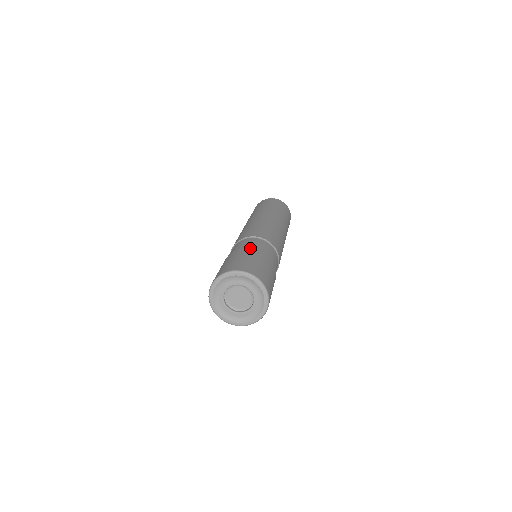
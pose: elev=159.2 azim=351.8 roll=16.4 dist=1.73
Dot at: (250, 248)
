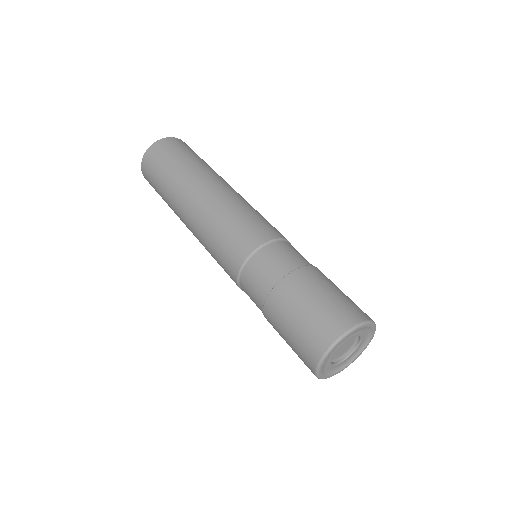
Dot at: (302, 270)
